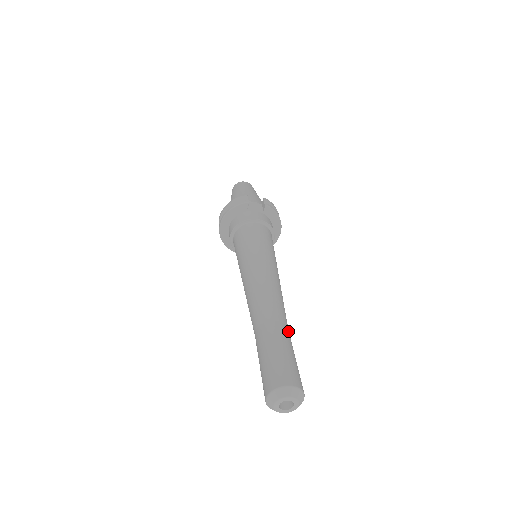
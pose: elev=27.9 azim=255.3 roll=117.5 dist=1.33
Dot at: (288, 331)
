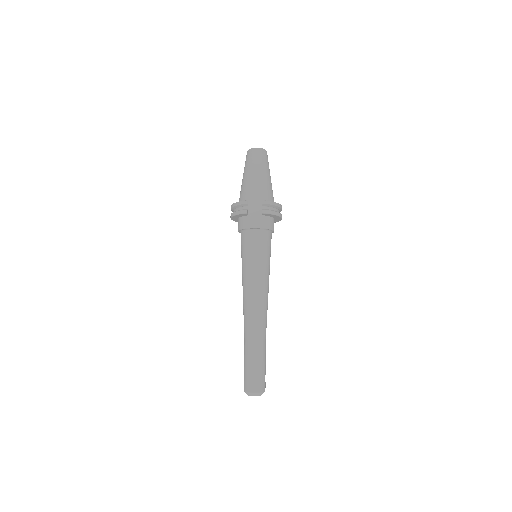
Dot at: (263, 344)
